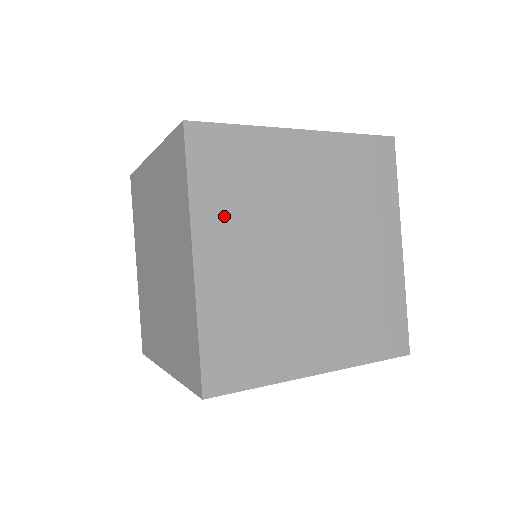
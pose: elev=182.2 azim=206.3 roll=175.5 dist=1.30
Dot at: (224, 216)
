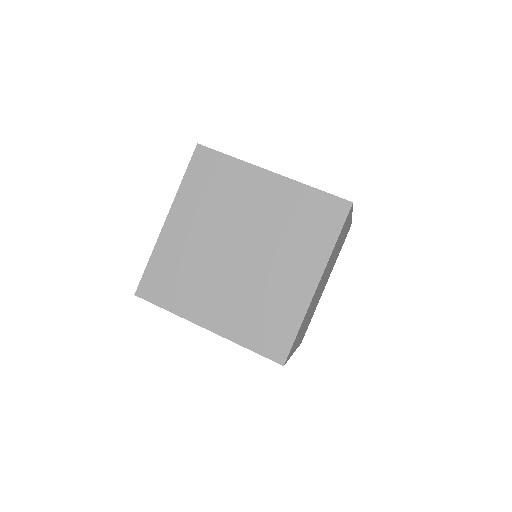
Dot at: (194, 204)
